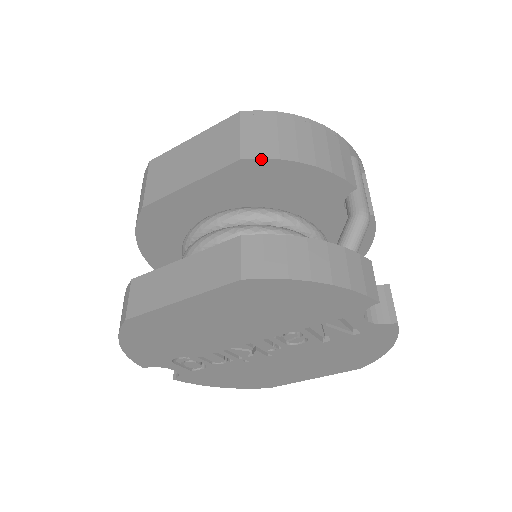
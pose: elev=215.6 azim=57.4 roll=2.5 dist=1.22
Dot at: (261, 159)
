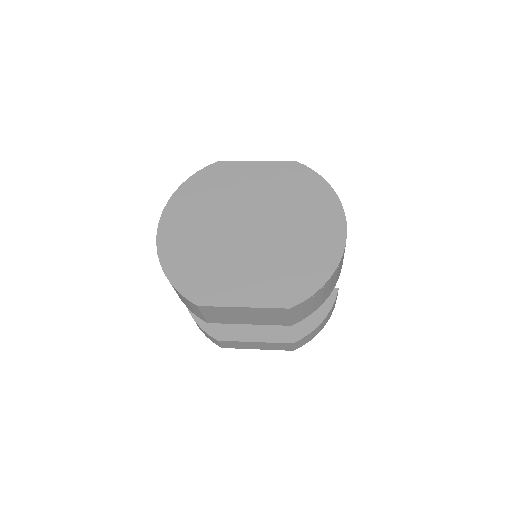
Dot at: occluded
